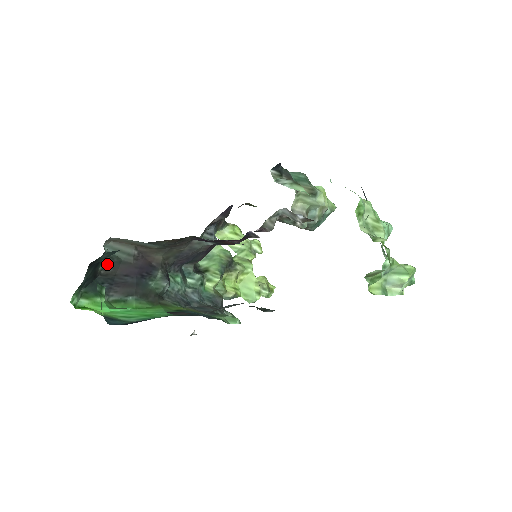
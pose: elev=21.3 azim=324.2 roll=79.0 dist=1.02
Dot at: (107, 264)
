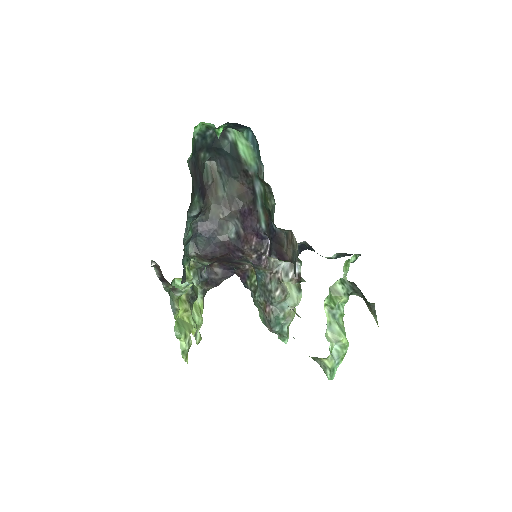
Dot at: (202, 161)
